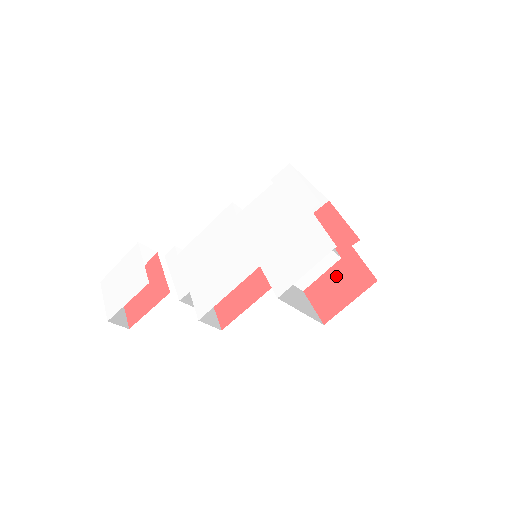
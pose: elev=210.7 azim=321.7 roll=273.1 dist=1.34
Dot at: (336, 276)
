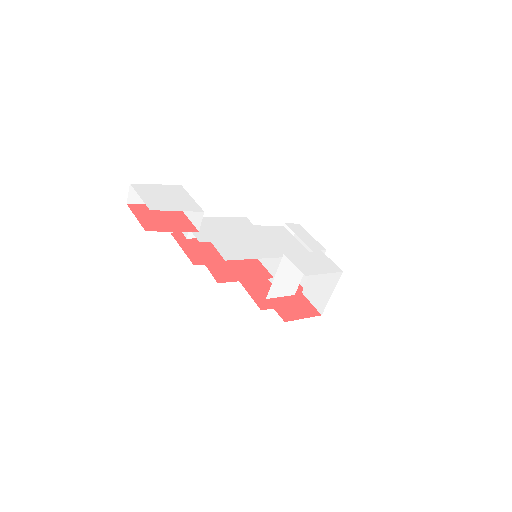
Dot at: (292, 302)
